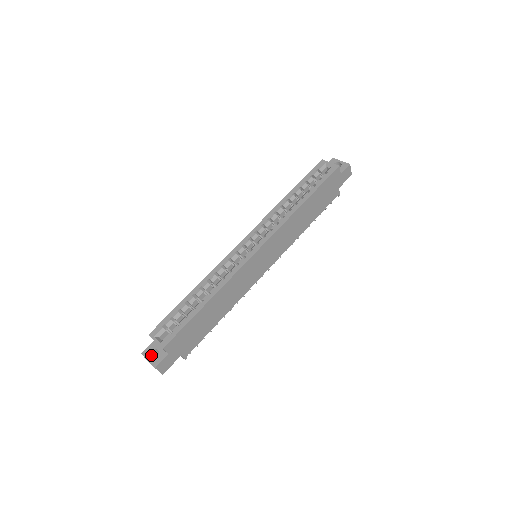
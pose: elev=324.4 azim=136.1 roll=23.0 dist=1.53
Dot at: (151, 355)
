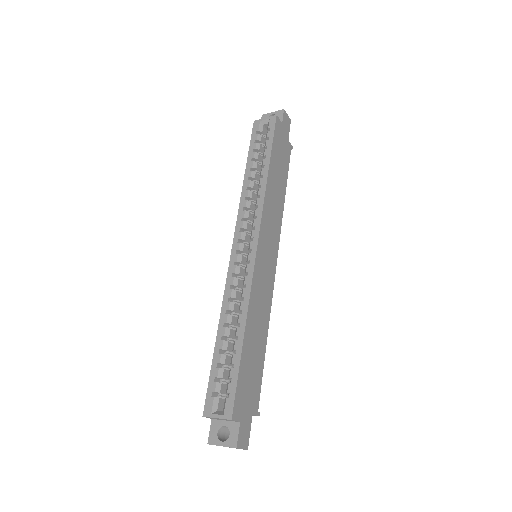
Dot at: (220, 437)
